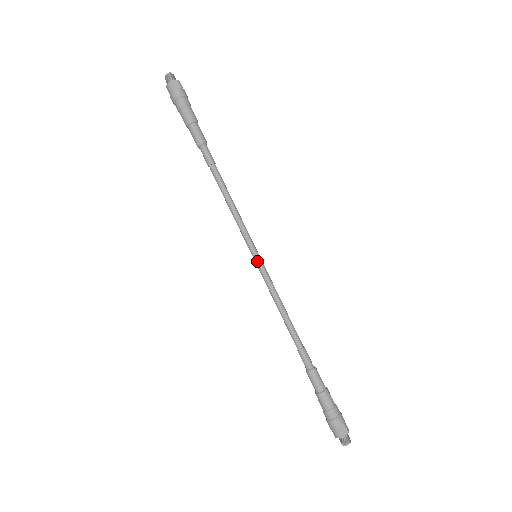
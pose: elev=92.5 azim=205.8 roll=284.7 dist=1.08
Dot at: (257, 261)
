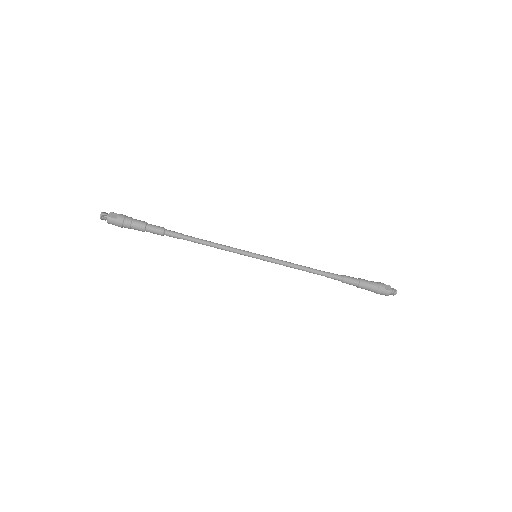
Dot at: (260, 257)
